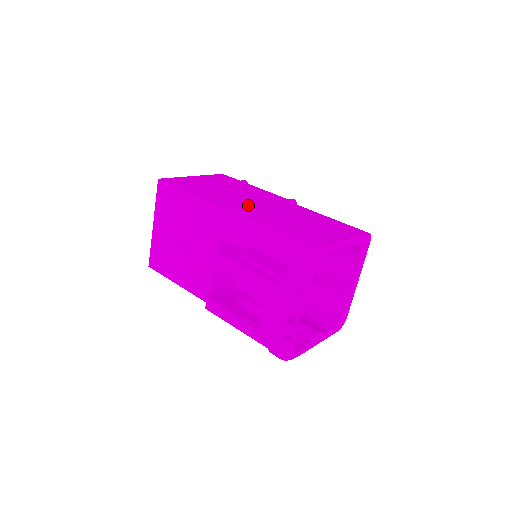
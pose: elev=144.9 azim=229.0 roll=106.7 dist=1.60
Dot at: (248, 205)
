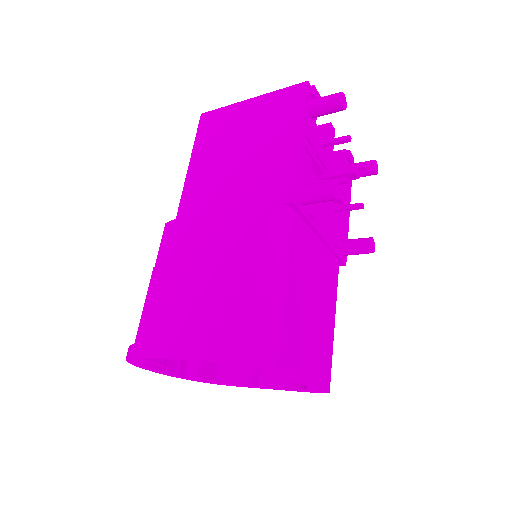
Dot at: (196, 218)
